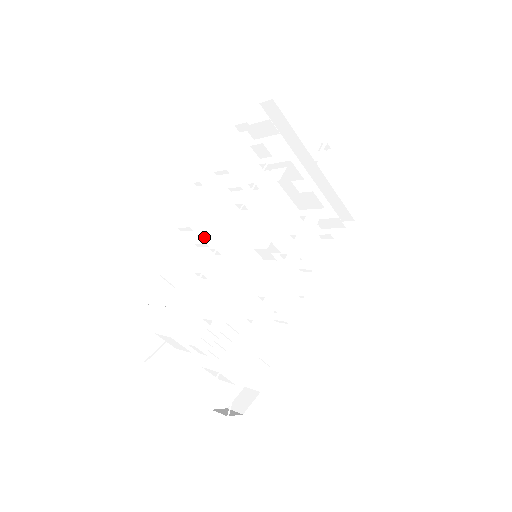
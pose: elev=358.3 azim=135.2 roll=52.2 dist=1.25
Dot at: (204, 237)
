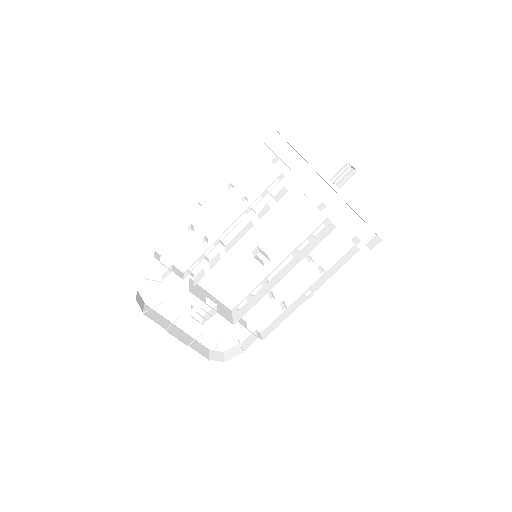
Dot at: (213, 234)
